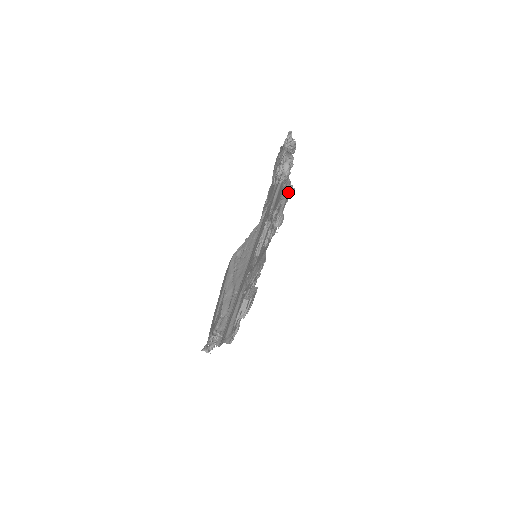
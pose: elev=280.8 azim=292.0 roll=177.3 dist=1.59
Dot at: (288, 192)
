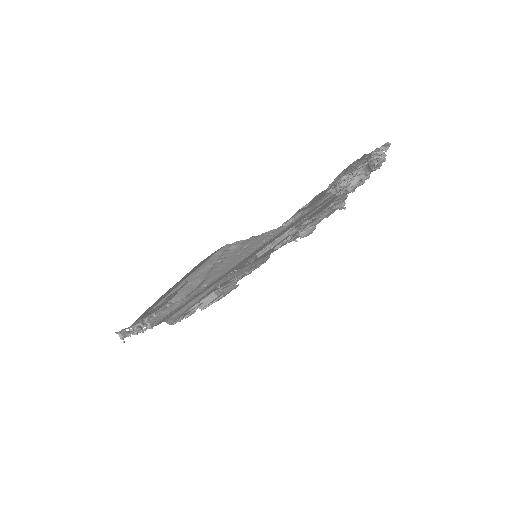
Dot at: (336, 208)
